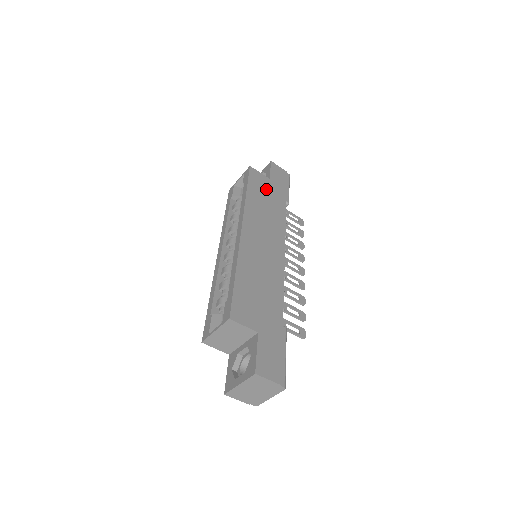
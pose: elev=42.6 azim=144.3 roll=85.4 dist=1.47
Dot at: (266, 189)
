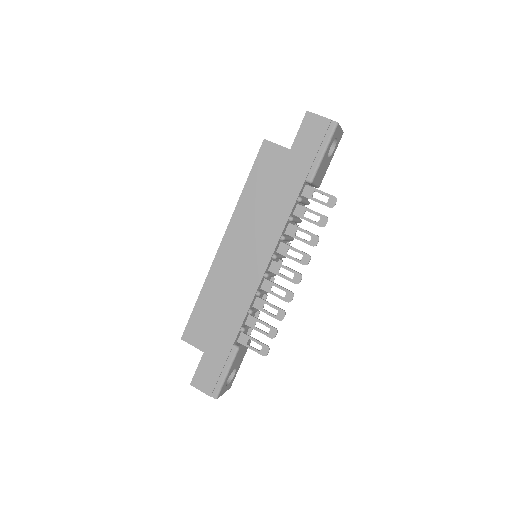
Dot at: (277, 171)
